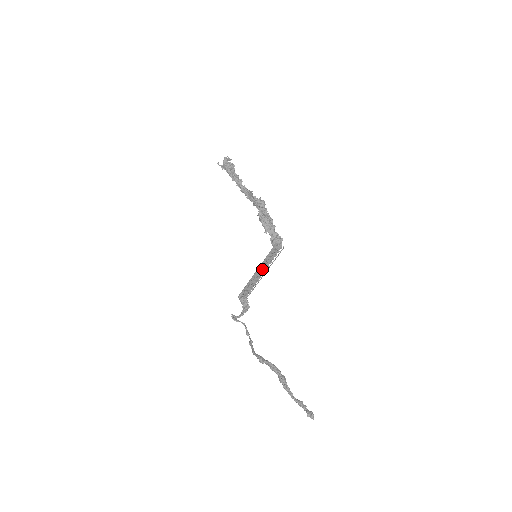
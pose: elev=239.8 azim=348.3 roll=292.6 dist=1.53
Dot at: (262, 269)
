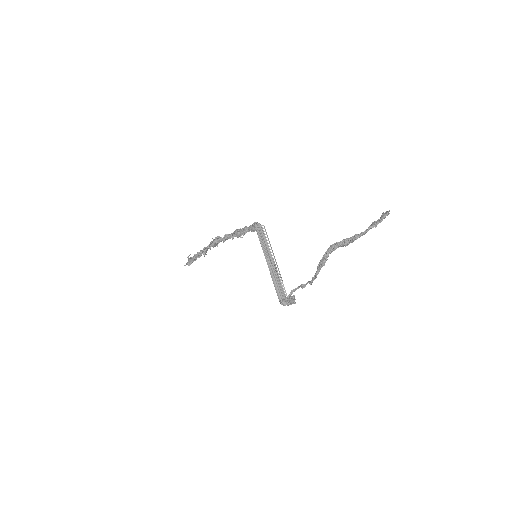
Dot at: (270, 260)
